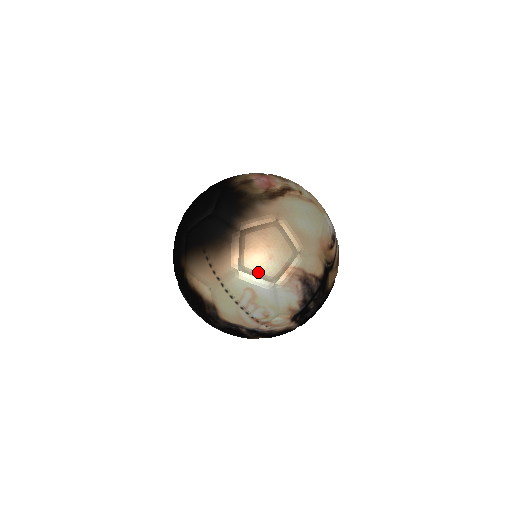
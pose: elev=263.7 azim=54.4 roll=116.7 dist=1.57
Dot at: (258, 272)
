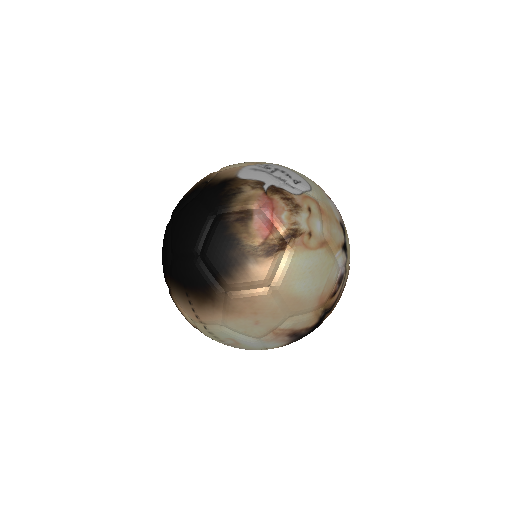
Dot at: (242, 332)
